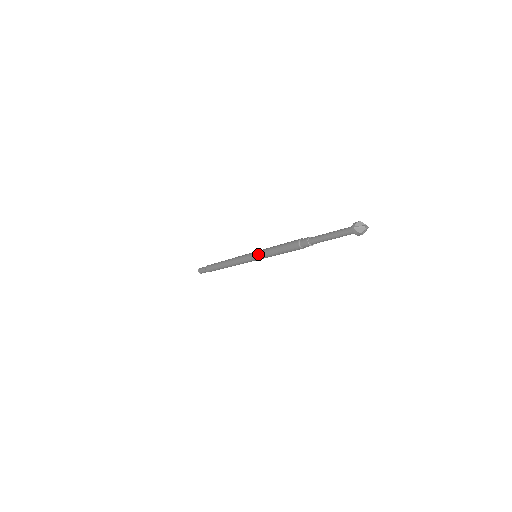
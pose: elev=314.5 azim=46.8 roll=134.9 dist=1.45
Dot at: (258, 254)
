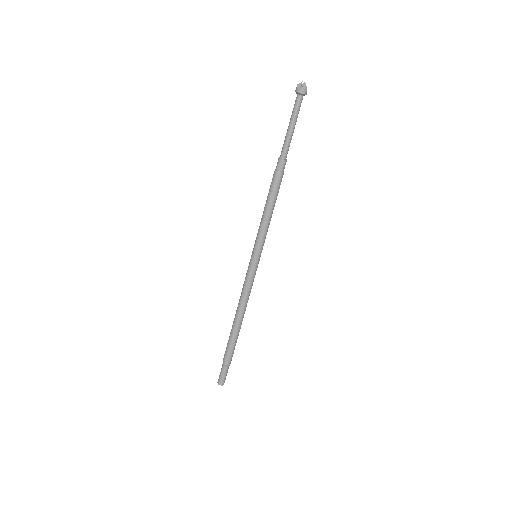
Dot at: (257, 245)
